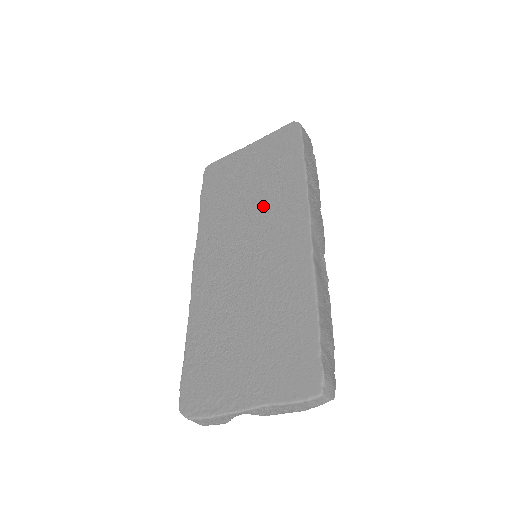
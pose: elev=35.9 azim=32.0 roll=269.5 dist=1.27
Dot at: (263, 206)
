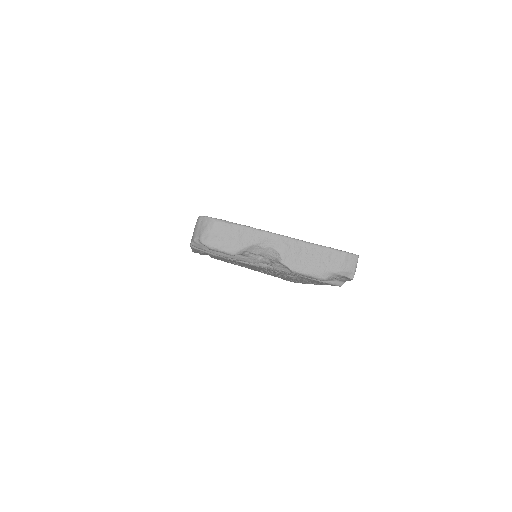
Dot at: occluded
